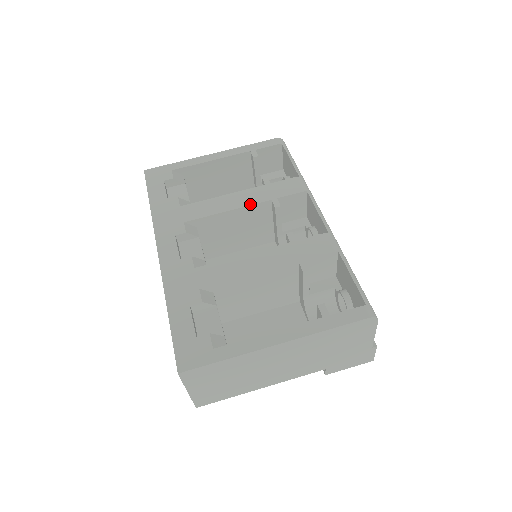
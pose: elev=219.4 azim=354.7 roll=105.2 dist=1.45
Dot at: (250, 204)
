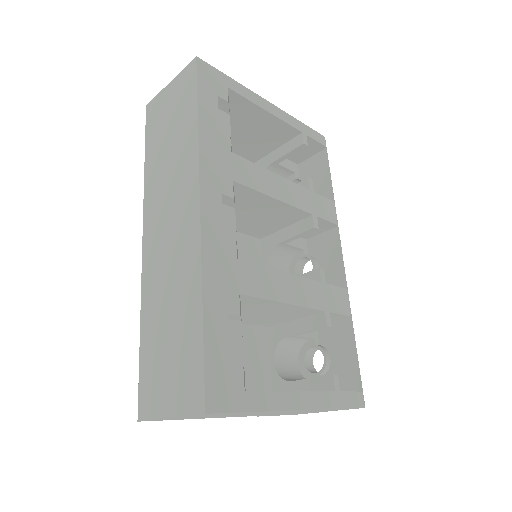
Dot at: (296, 206)
